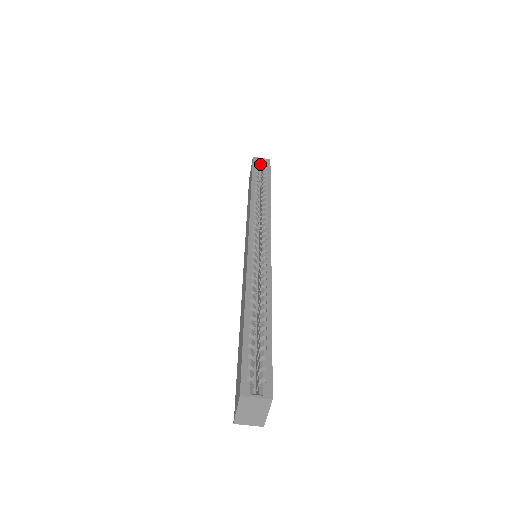
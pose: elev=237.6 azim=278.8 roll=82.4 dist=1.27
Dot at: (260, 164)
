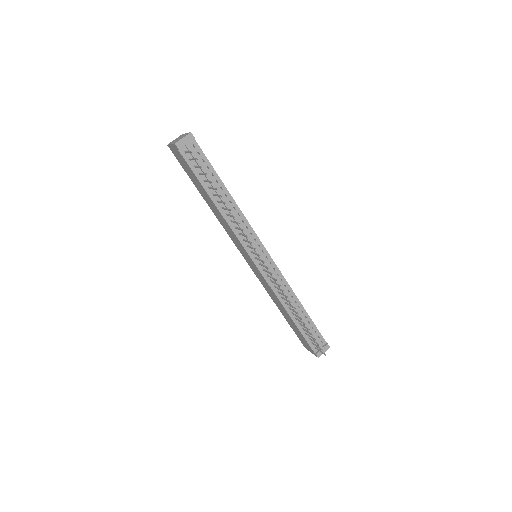
Dot at: occluded
